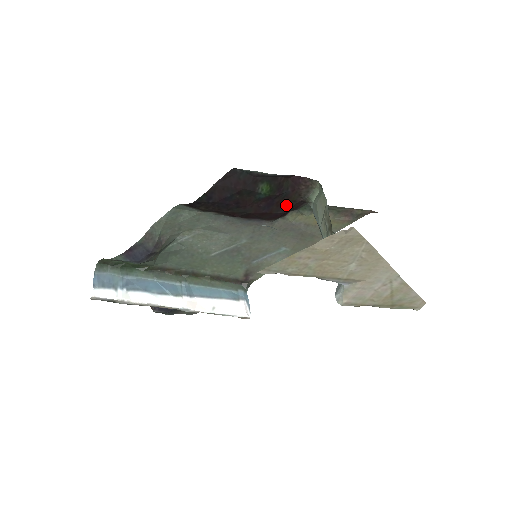
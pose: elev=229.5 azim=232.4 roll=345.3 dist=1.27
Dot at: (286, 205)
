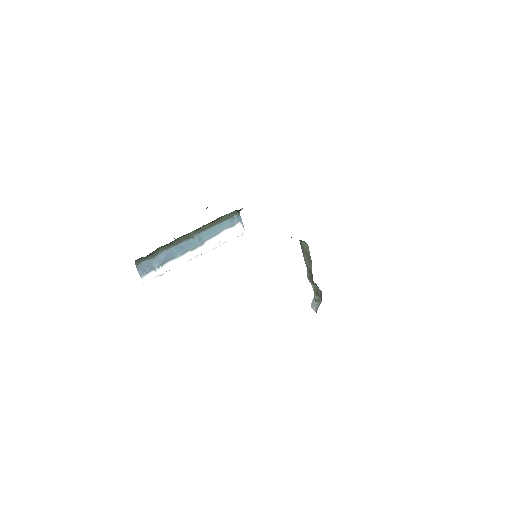
Dot at: occluded
